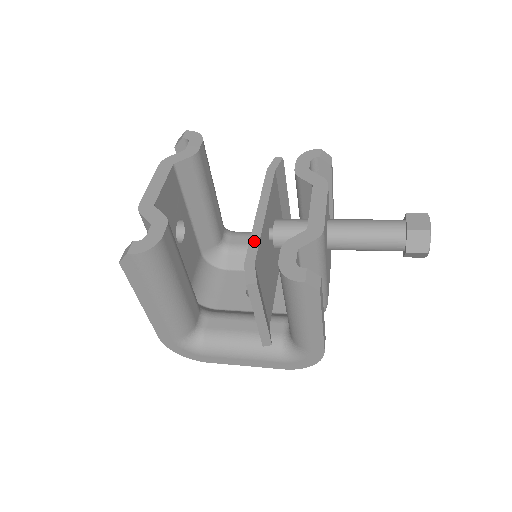
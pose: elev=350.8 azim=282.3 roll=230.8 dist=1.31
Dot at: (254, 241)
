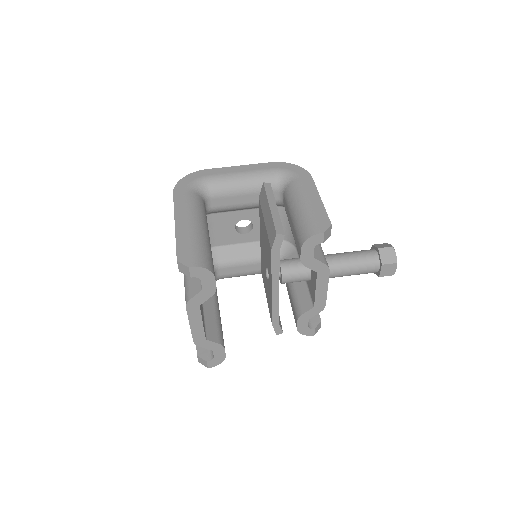
Dot at: (275, 312)
